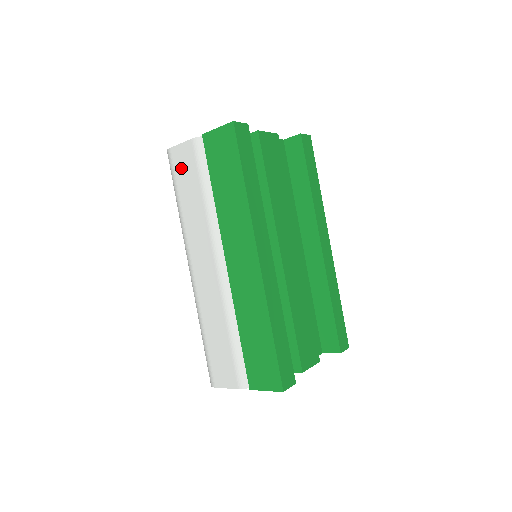
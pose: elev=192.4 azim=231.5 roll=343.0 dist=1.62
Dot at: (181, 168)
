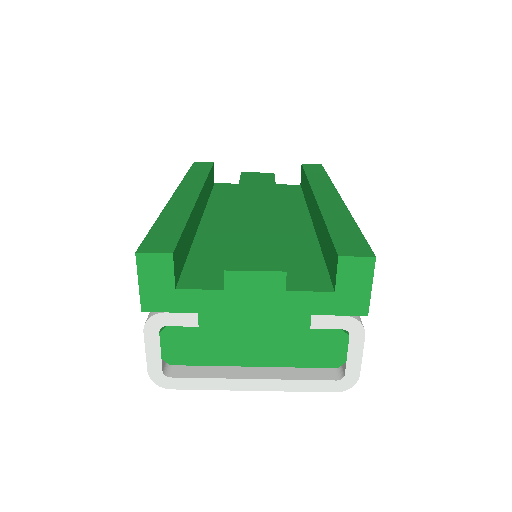
Dot at: occluded
